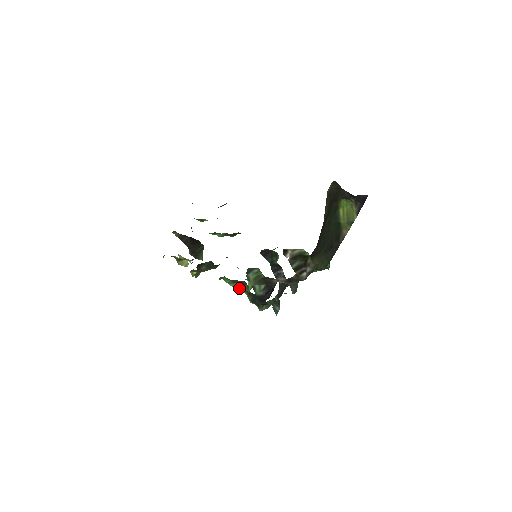
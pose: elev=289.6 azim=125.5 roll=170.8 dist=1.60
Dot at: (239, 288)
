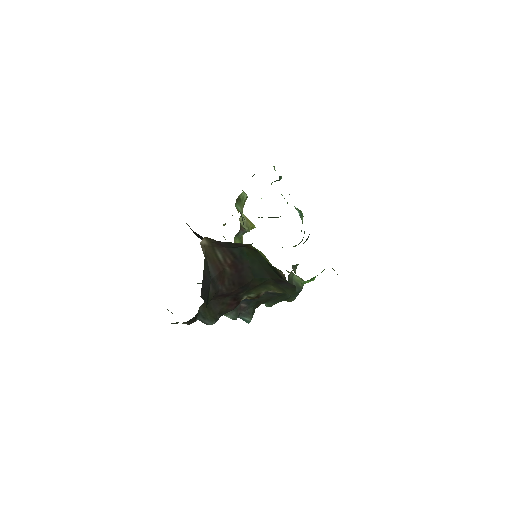
Dot at: occluded
